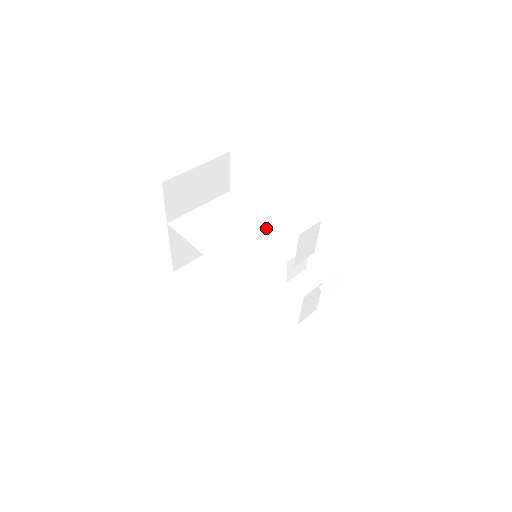
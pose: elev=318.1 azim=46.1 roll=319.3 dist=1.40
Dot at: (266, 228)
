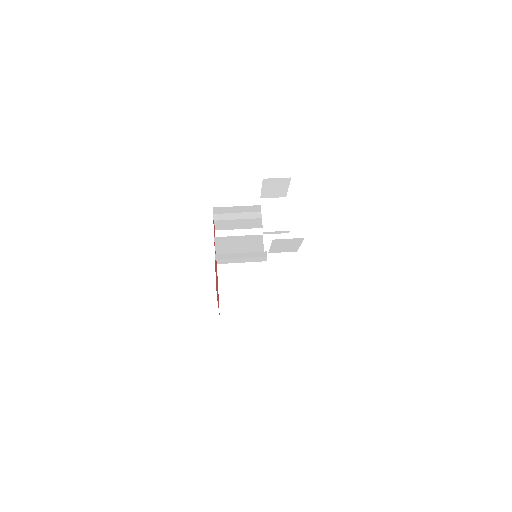
Dot at: occluded
